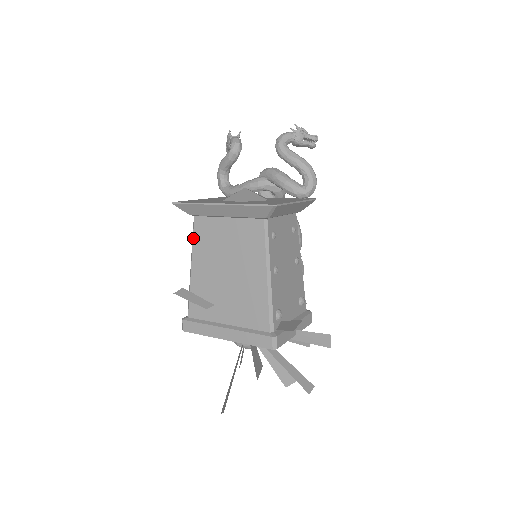
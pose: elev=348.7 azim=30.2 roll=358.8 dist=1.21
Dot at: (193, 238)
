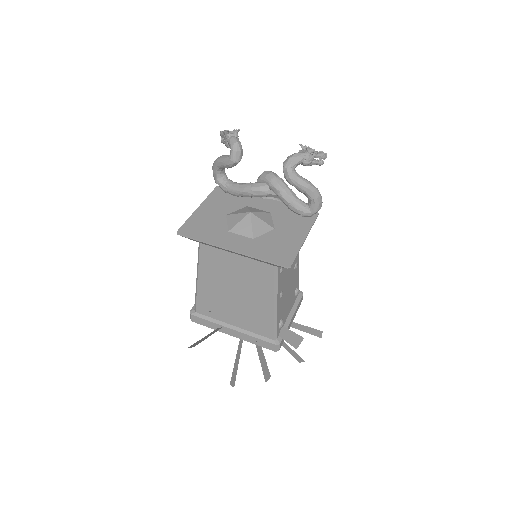
Dot at: (199, 258)
